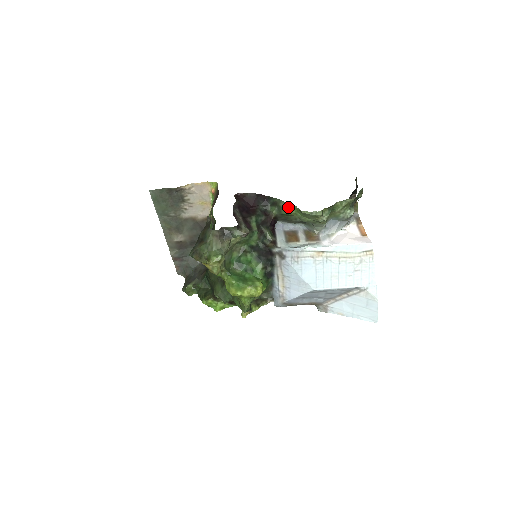
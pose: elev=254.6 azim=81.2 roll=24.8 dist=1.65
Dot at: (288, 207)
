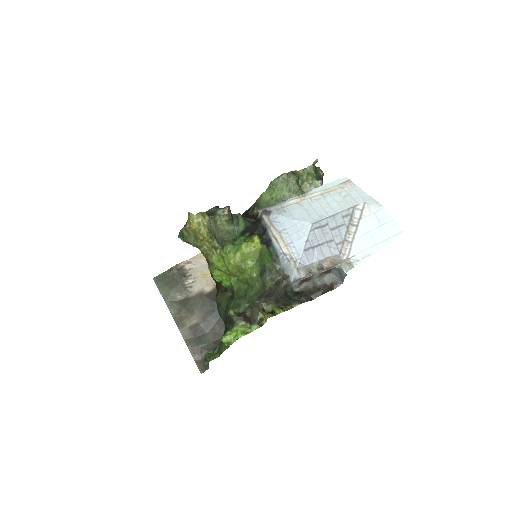
Dot at: (262, 196)
